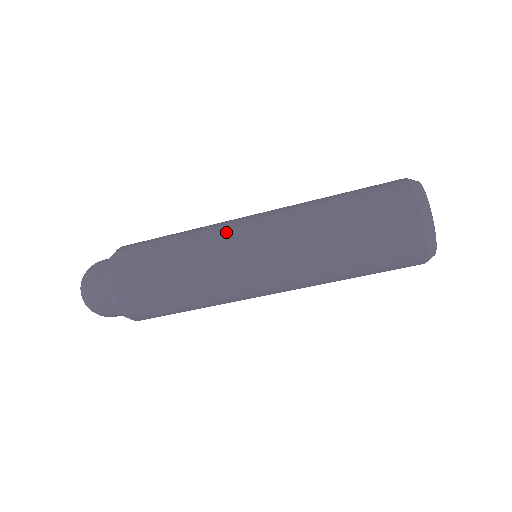
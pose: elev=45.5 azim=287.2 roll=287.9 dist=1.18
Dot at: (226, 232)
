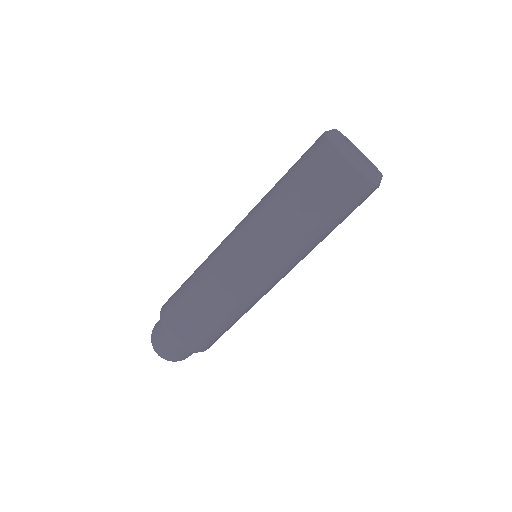
Dot at: (226, 264)
